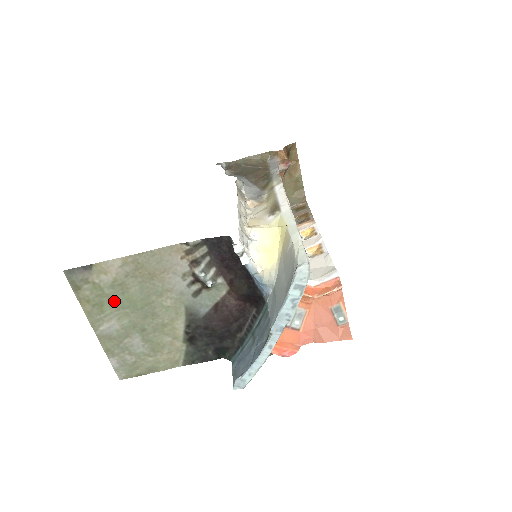
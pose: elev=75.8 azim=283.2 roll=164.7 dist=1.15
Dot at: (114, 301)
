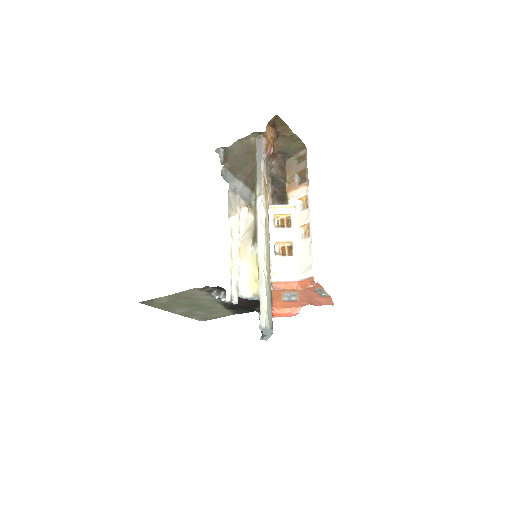
Dot at: (175, 305)
